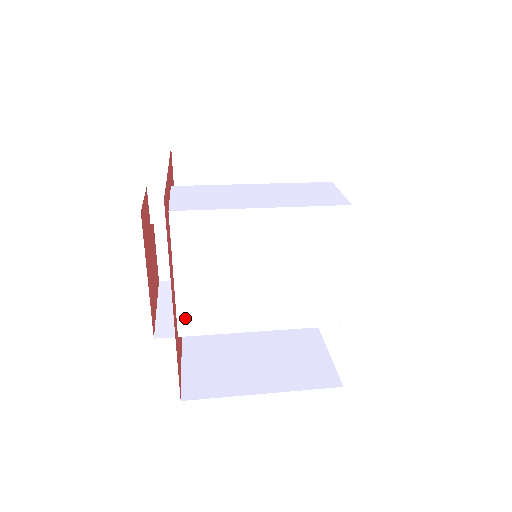
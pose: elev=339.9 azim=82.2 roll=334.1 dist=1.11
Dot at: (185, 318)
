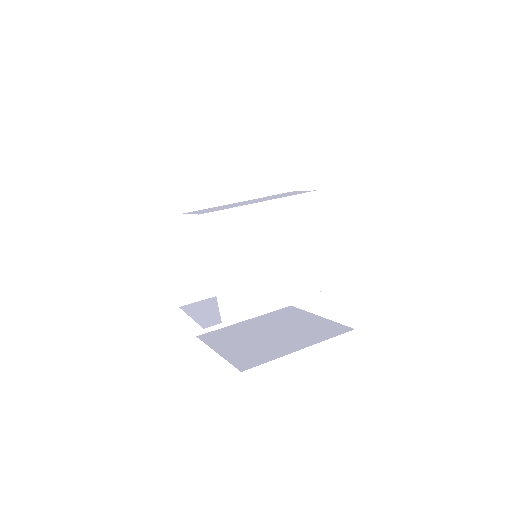
Dot at: (224, 304)
